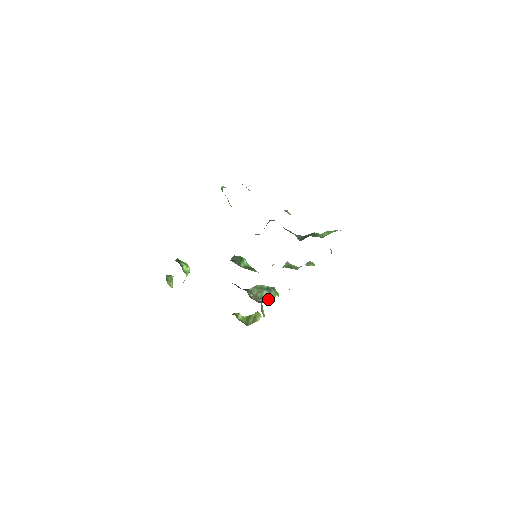
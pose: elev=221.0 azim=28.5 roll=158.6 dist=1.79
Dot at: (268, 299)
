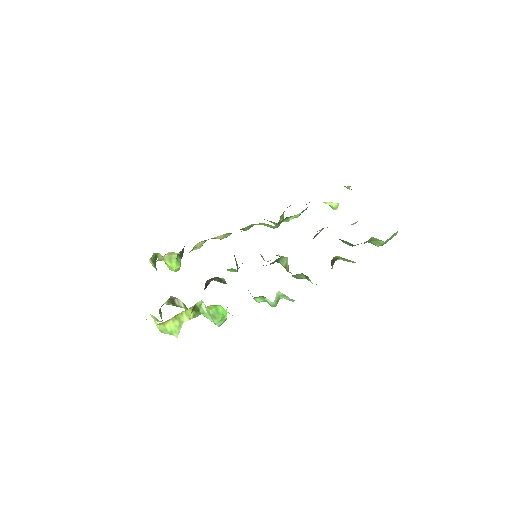
Dot at: occluded
